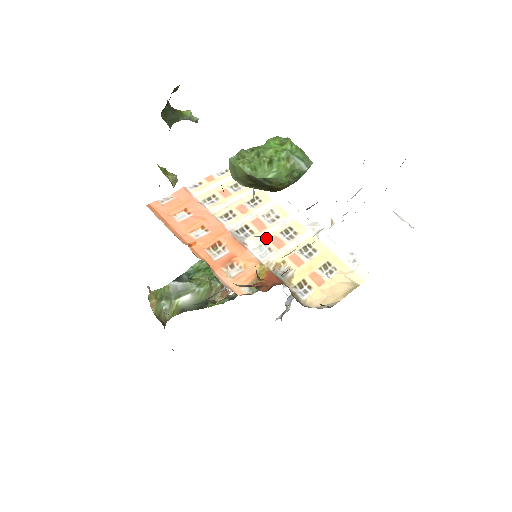
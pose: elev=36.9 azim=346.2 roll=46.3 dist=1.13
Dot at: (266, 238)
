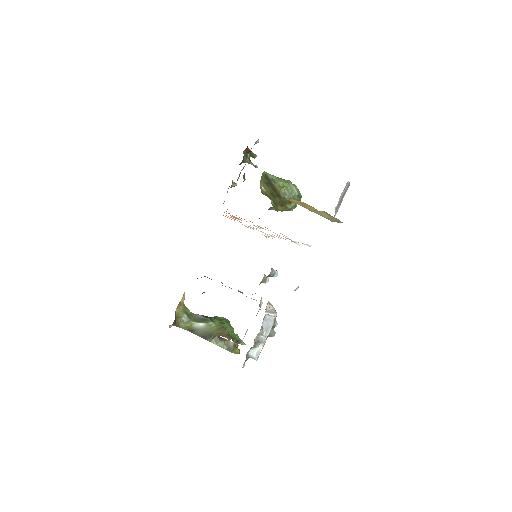
Dot at: occluded
